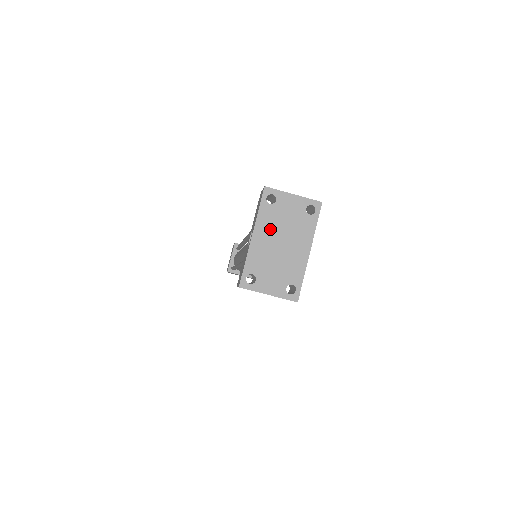
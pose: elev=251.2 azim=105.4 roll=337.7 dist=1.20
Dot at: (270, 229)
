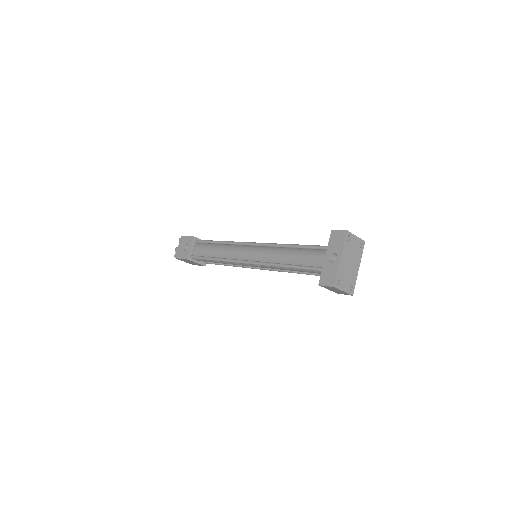
Dot at: (347, 255)
